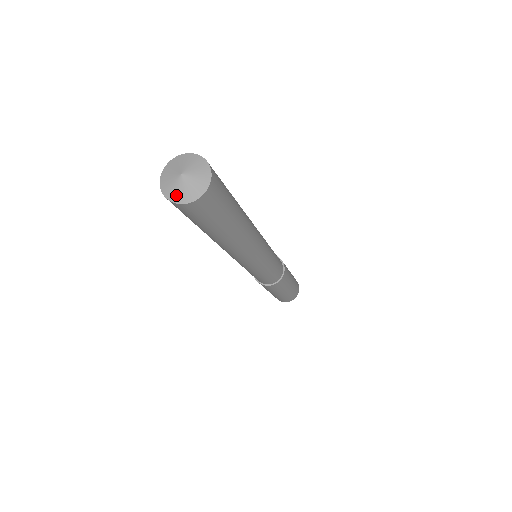
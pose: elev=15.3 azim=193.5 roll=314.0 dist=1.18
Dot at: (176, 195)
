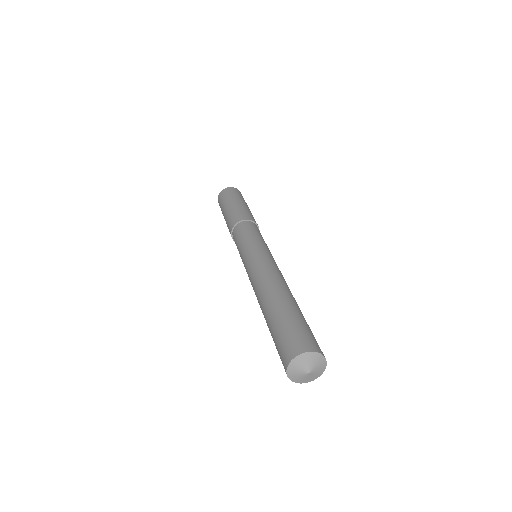
Dot at: (294, 376)
